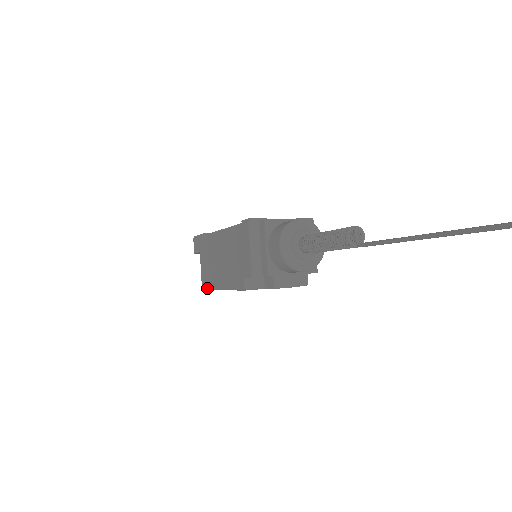
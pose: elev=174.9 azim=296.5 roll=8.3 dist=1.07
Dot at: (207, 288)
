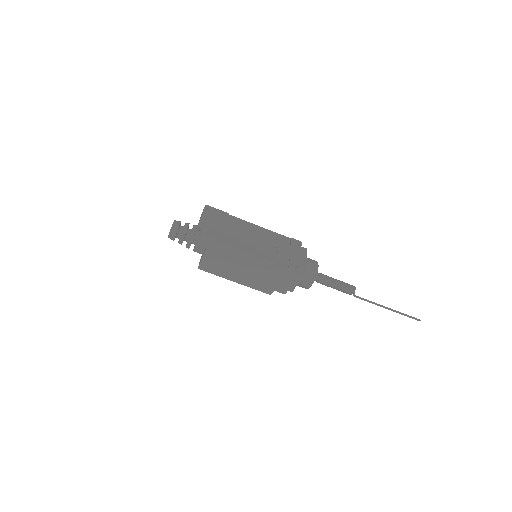
Dot at: (210, 272)
